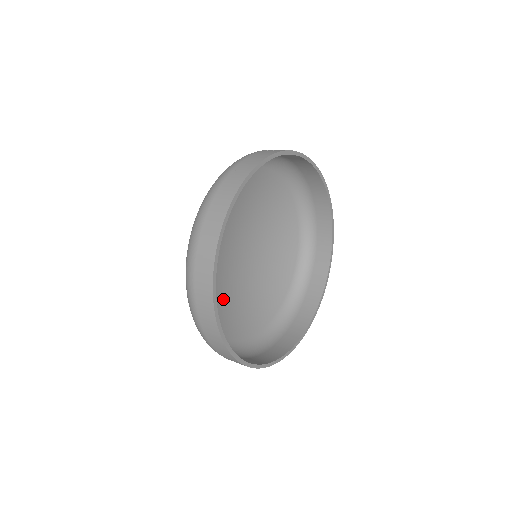
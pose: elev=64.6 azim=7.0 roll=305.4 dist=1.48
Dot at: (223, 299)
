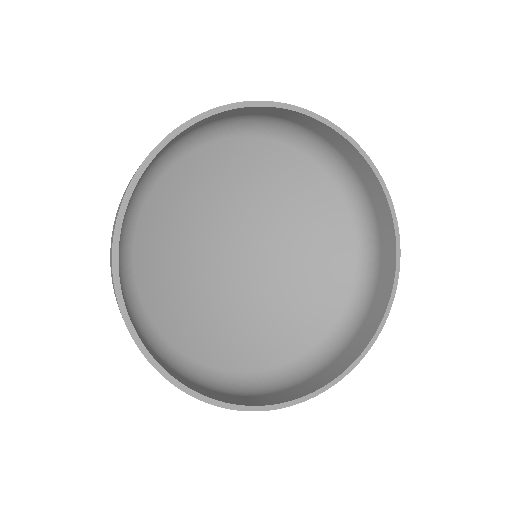
Dot at: (201, 302)
